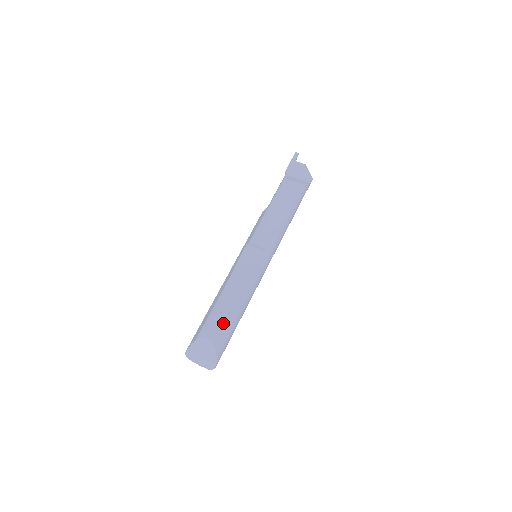
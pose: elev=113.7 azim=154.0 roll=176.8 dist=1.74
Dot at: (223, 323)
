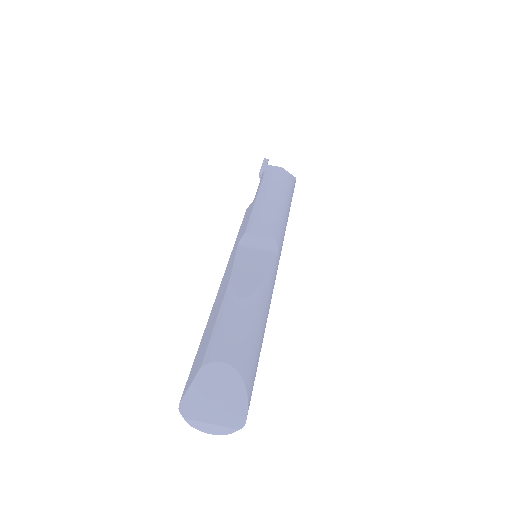
Dot at: (244, 334)
